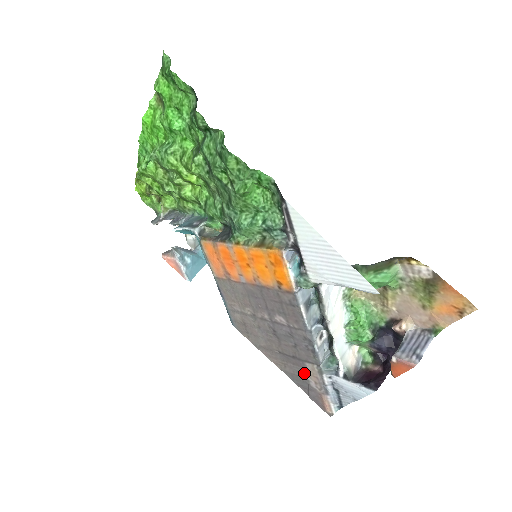
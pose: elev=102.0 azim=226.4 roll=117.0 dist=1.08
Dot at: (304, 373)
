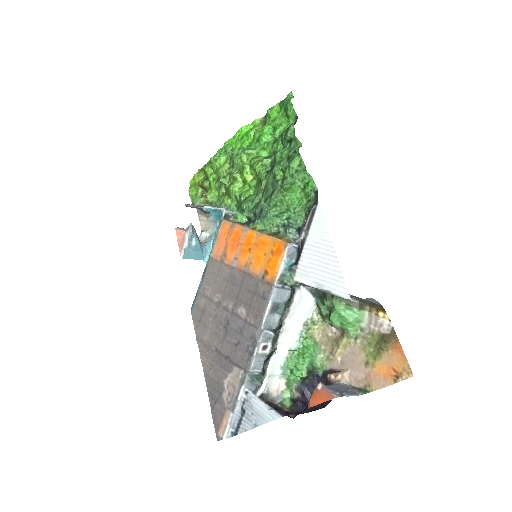
Dot at: (225, 380)
